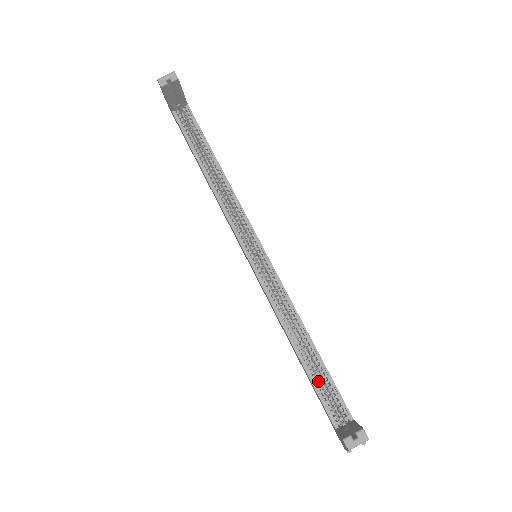
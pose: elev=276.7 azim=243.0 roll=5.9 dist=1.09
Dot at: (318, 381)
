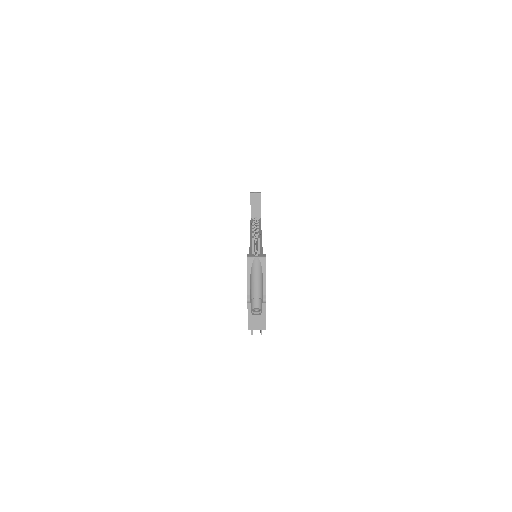
Dot at: occluded
